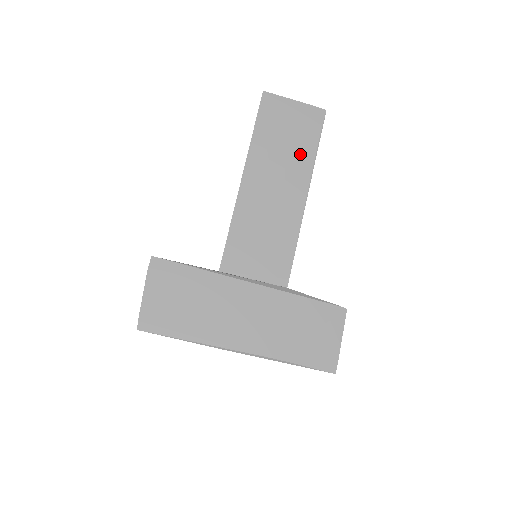
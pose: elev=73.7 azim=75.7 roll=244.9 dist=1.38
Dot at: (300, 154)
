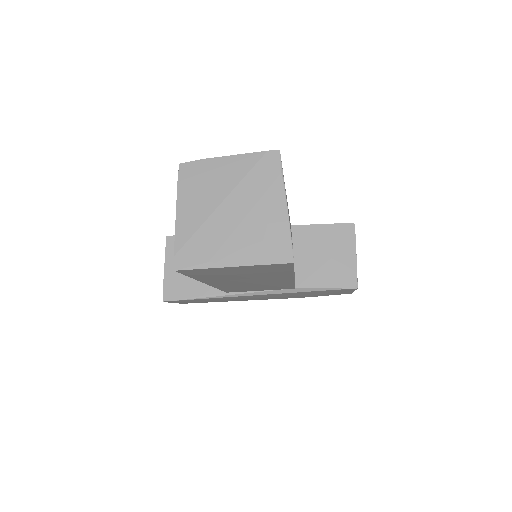
Dot at: (270, 276)
